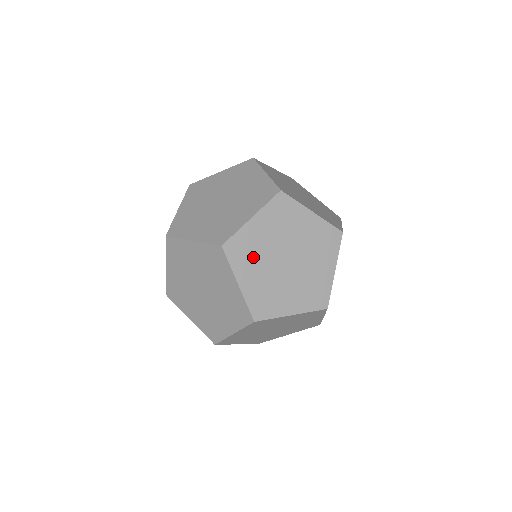
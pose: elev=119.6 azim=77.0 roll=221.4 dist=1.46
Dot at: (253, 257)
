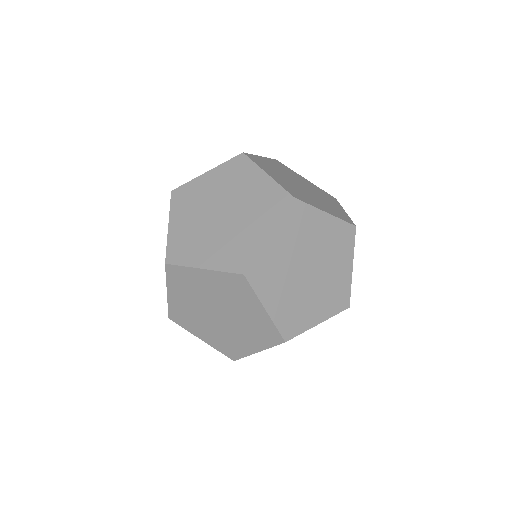
Dot at: (297, 235)
